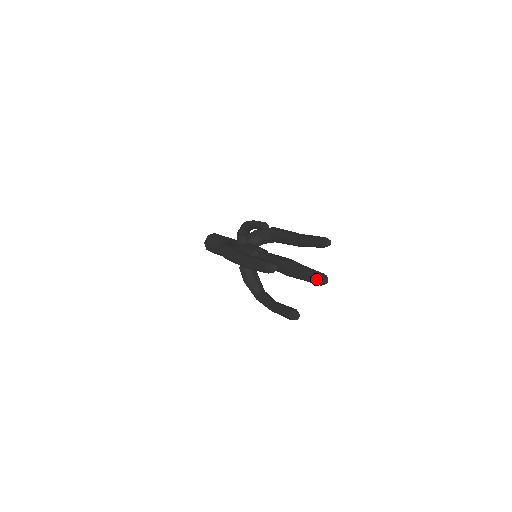
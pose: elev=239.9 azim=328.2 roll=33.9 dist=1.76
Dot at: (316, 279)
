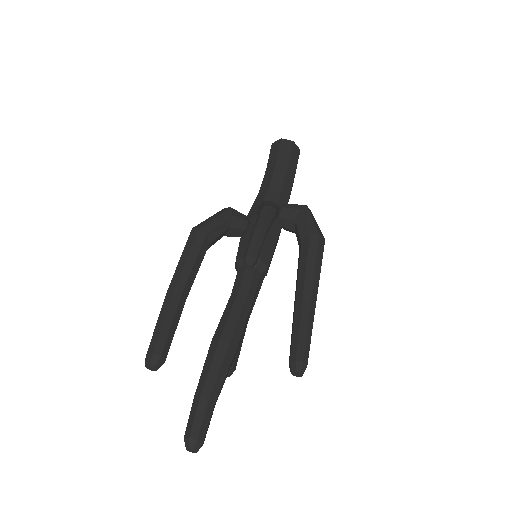
Dot at: (184, 435)
